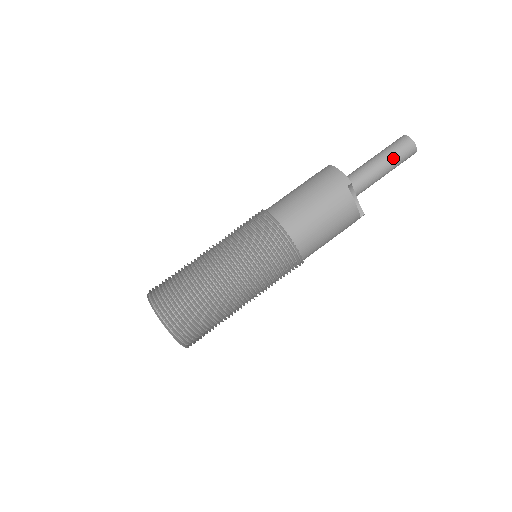
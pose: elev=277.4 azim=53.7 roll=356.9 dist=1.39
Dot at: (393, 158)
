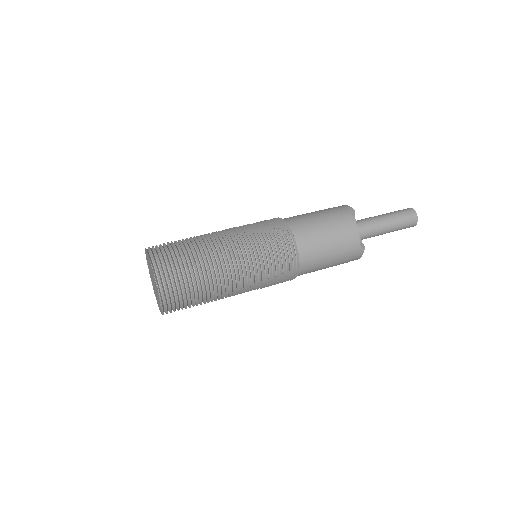
Dot at: (395, 216)
